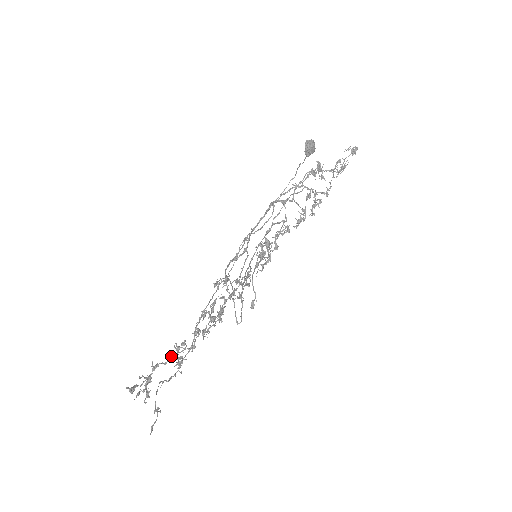
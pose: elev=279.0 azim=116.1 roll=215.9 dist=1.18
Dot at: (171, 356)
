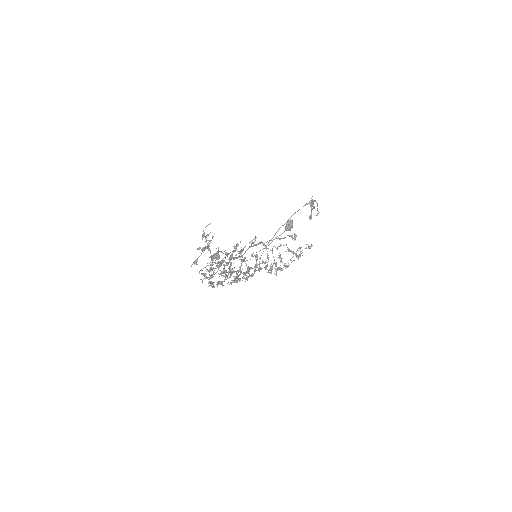
Dot at: occluded
